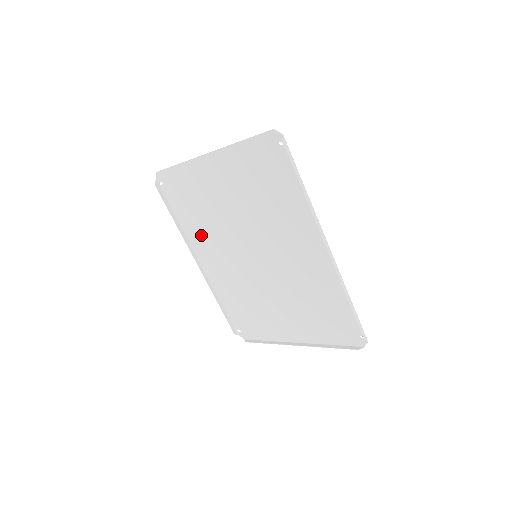
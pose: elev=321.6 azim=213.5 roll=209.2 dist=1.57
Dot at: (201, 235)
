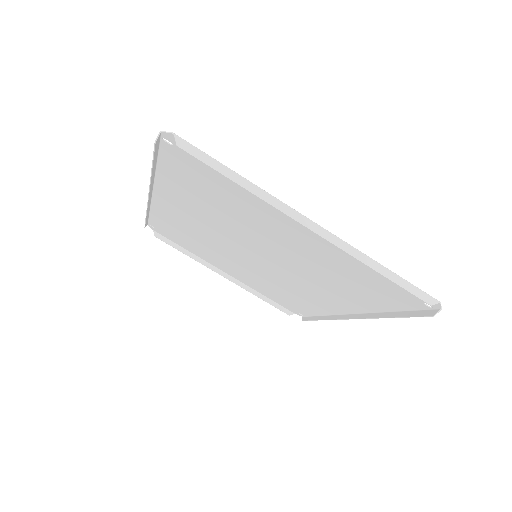
Dot at: (187, 199)
